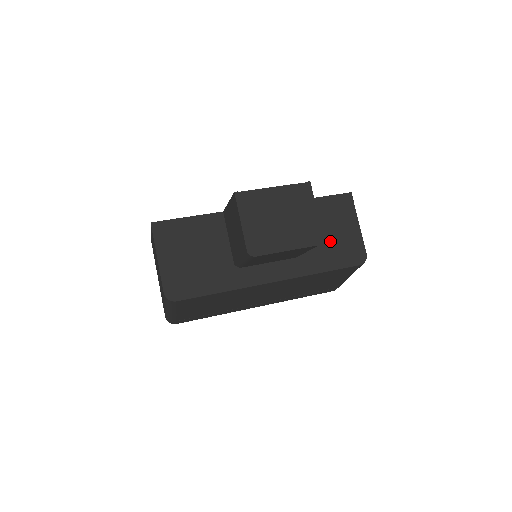
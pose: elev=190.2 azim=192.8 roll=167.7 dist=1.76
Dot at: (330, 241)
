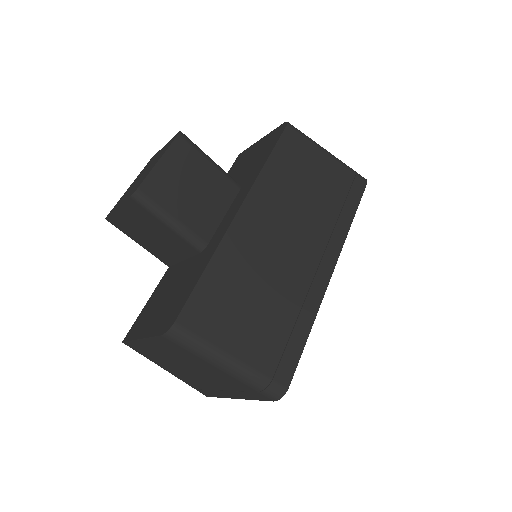
Dot at: (253, 161)
